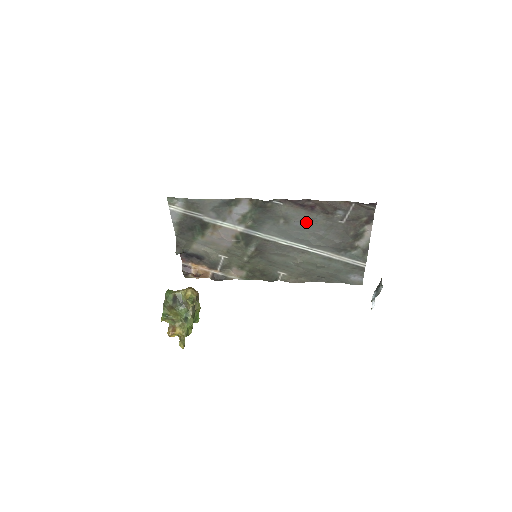
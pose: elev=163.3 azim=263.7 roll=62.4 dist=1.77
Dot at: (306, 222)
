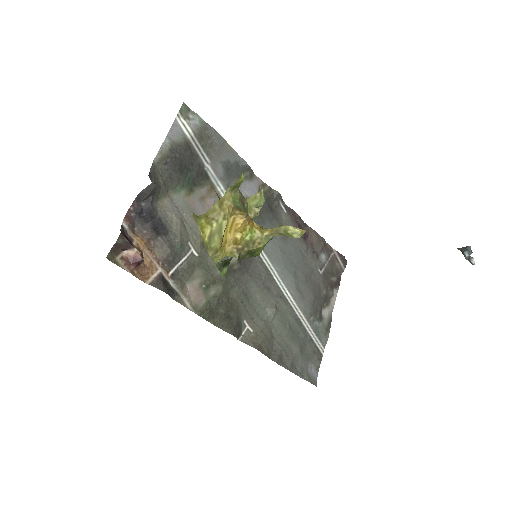
Dot at: (297, 251)
